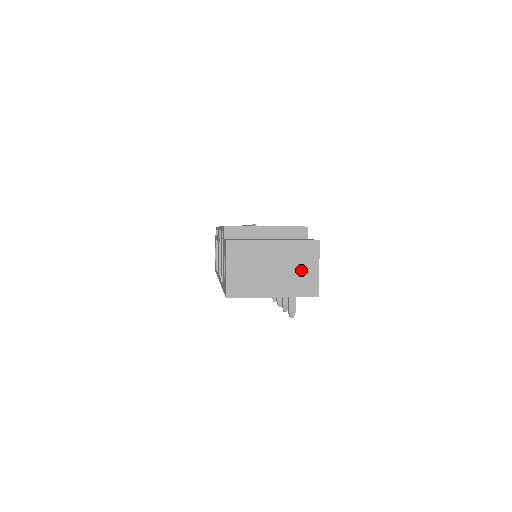
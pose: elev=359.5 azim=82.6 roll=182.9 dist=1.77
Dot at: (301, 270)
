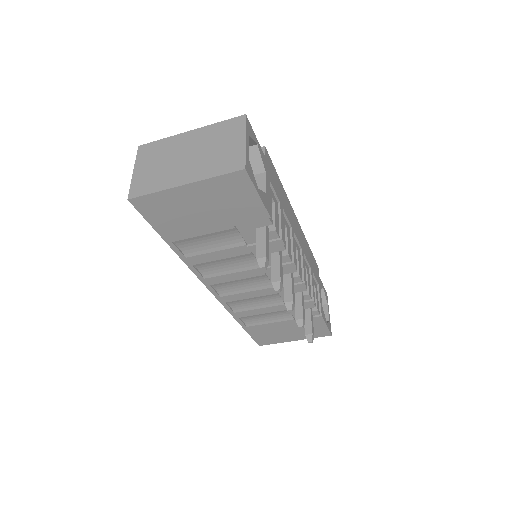
Dot at: (222, 148)
